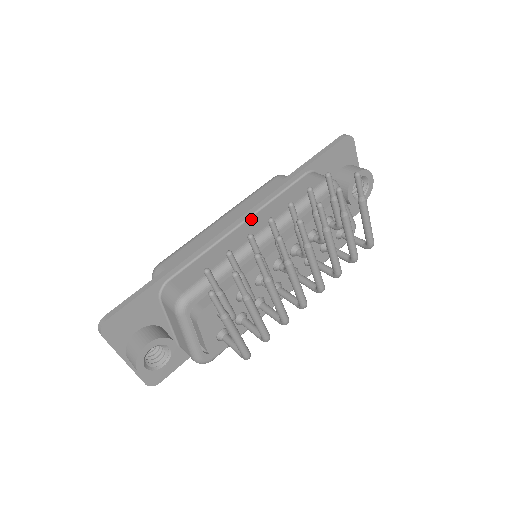
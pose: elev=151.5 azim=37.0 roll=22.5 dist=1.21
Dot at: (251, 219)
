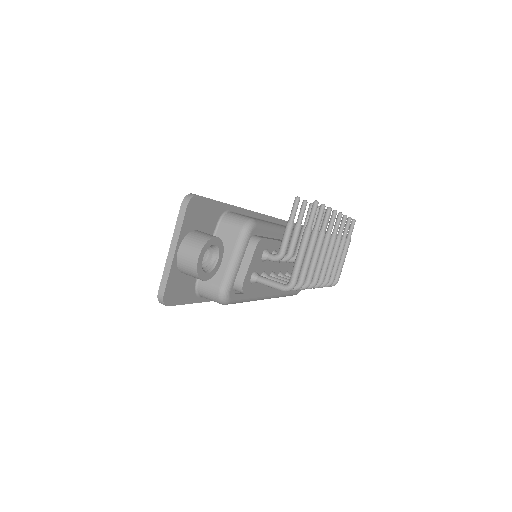
Dot at: (271, 222)
